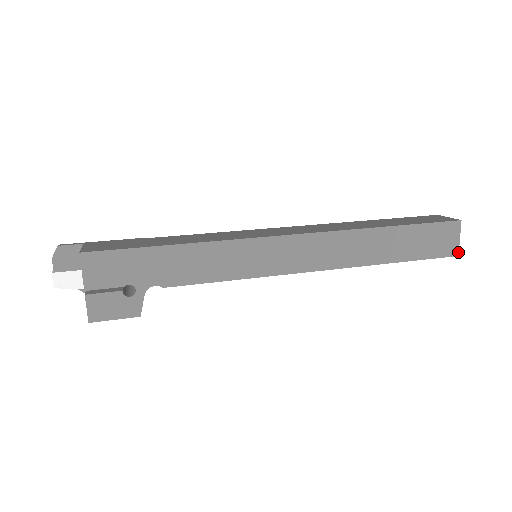
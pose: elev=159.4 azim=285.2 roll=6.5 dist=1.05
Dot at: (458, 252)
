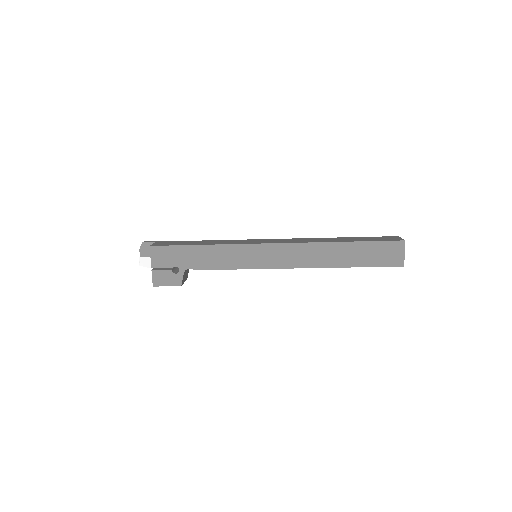
Dot at: occluded
